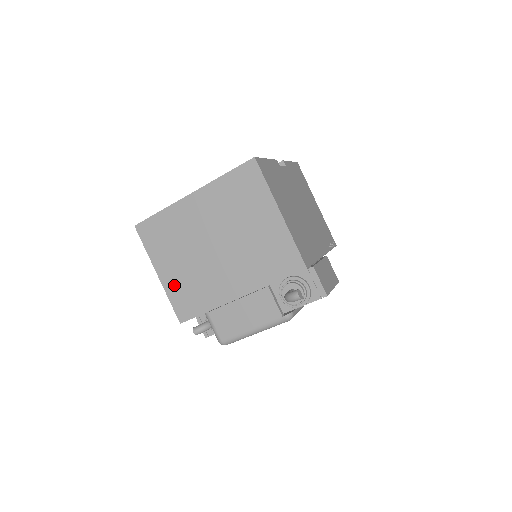
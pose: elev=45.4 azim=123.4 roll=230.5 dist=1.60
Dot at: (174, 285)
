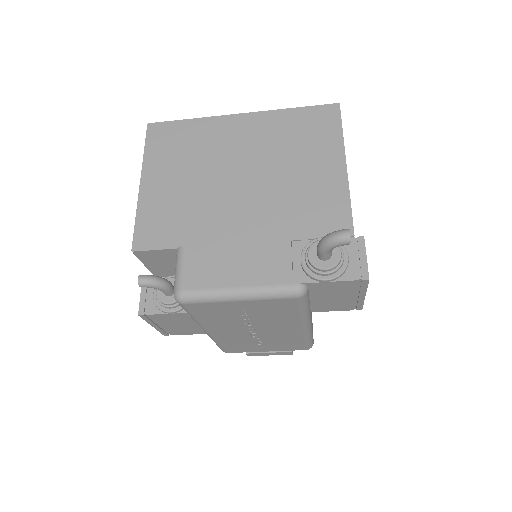
Dot at: (155, 201)
